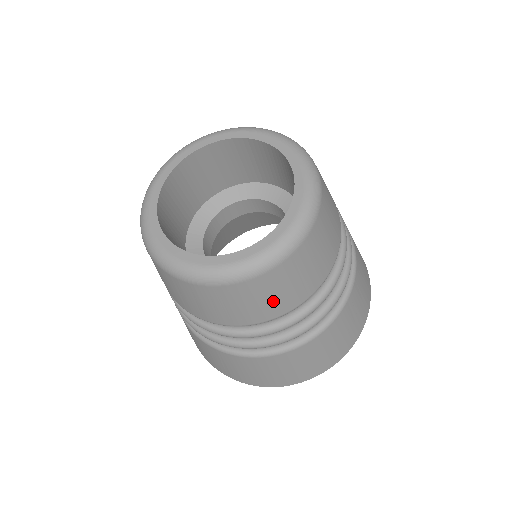
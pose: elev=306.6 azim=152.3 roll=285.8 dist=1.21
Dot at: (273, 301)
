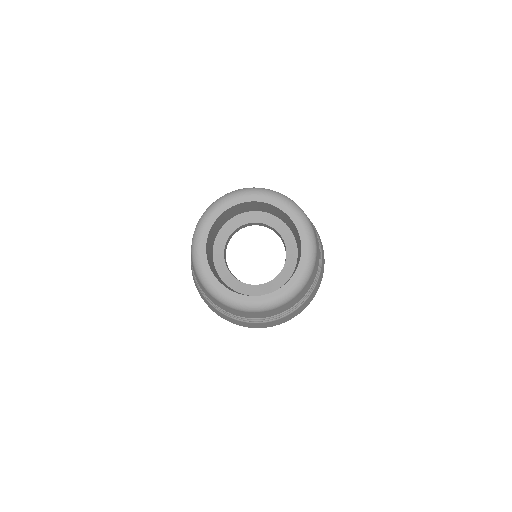
Dot at: occluded
